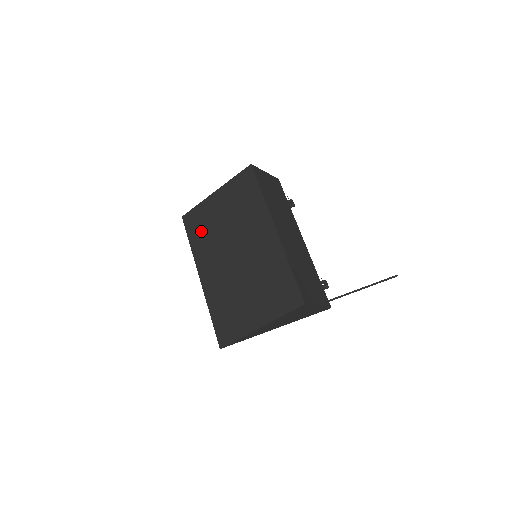
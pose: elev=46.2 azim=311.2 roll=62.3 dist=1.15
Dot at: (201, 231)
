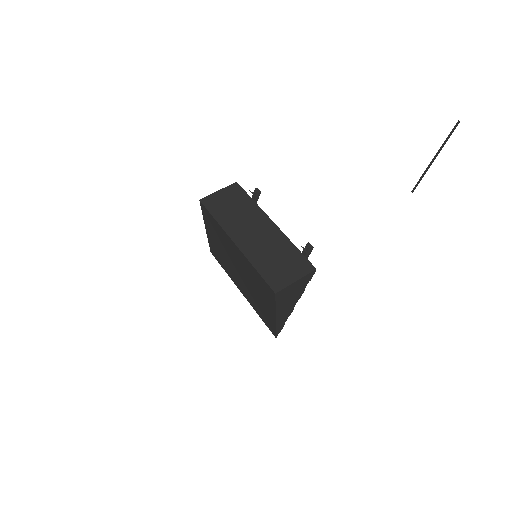
Dot at: (220, 259)
